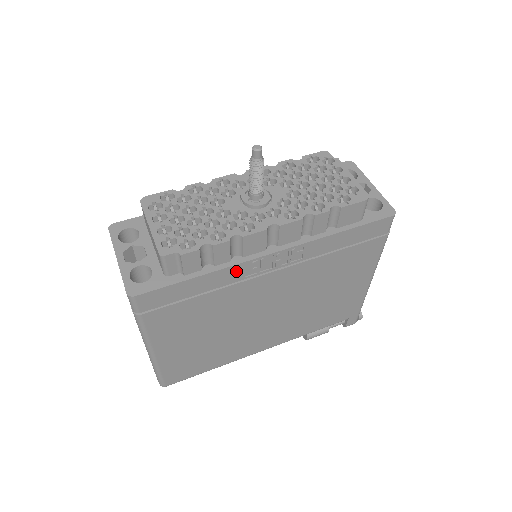
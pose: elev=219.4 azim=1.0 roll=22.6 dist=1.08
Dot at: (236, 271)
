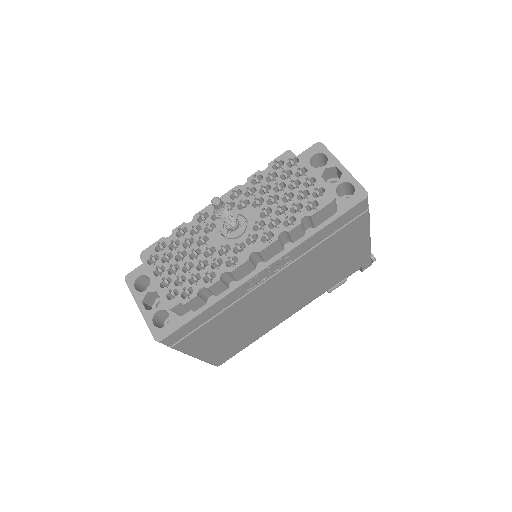
Dot at: (236, 293)
